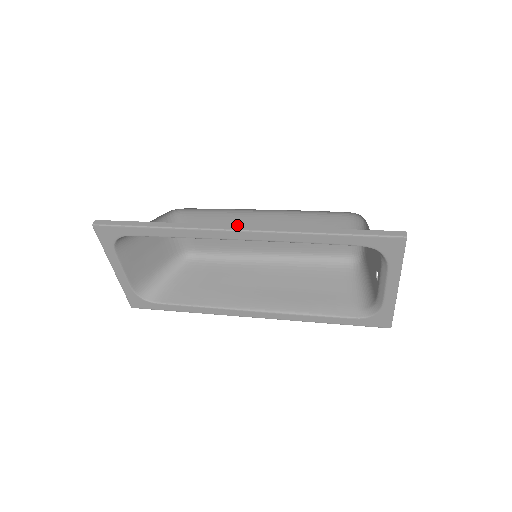
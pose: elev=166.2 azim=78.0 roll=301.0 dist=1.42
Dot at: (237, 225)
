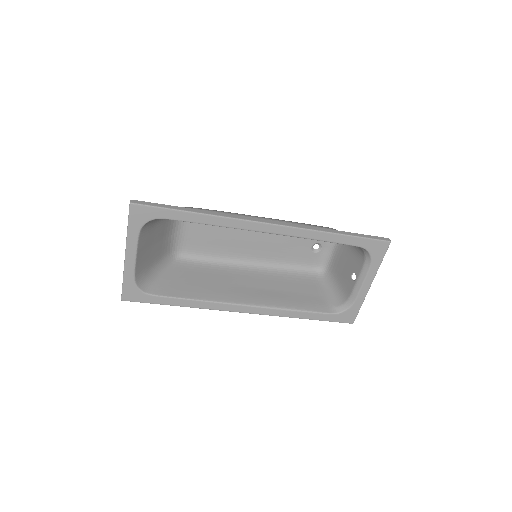
Dot at: (267, 220)
